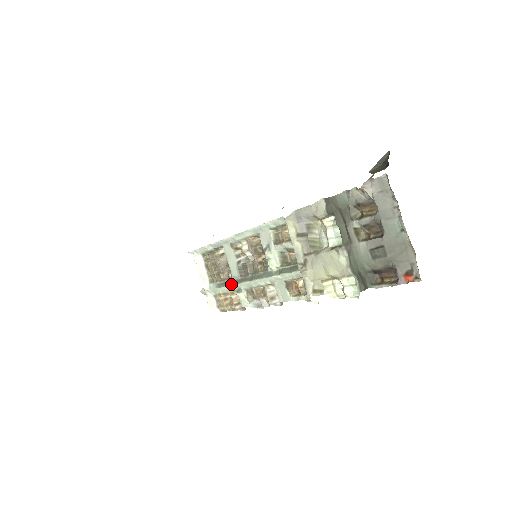
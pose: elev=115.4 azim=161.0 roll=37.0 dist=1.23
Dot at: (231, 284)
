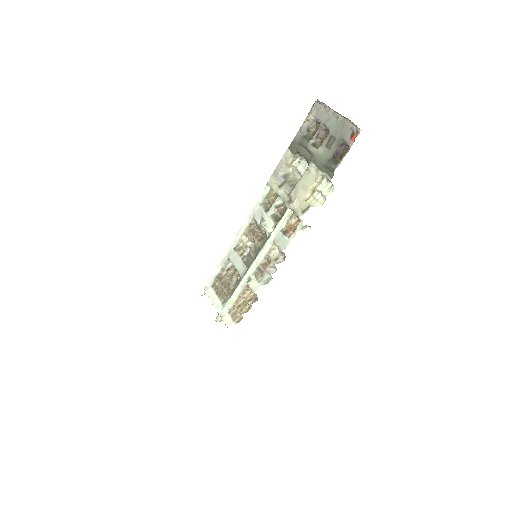
Dot at: (241, 280)
